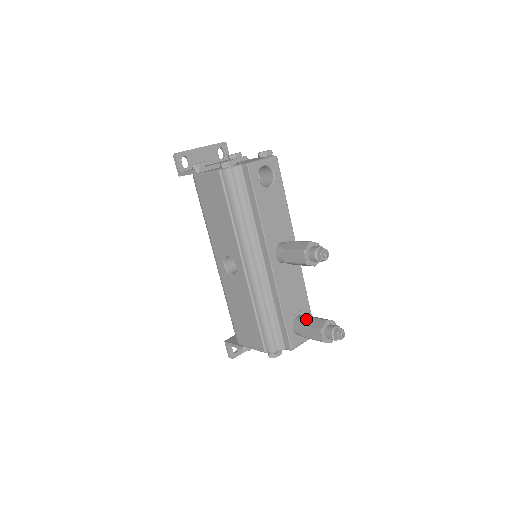
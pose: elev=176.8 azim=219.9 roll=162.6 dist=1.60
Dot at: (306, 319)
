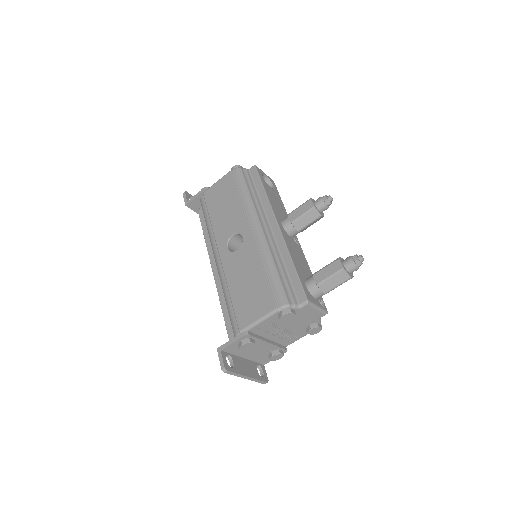
Dot at: occluded
